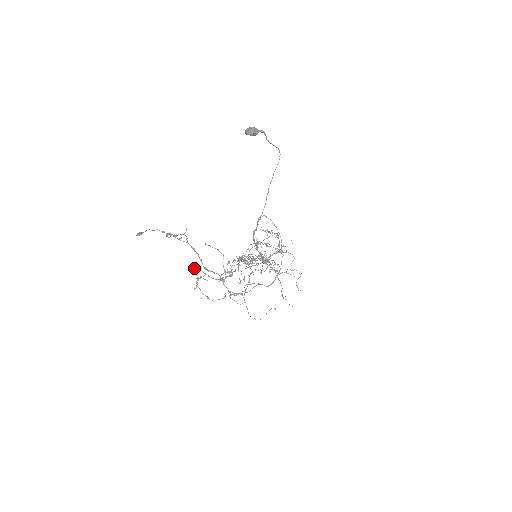
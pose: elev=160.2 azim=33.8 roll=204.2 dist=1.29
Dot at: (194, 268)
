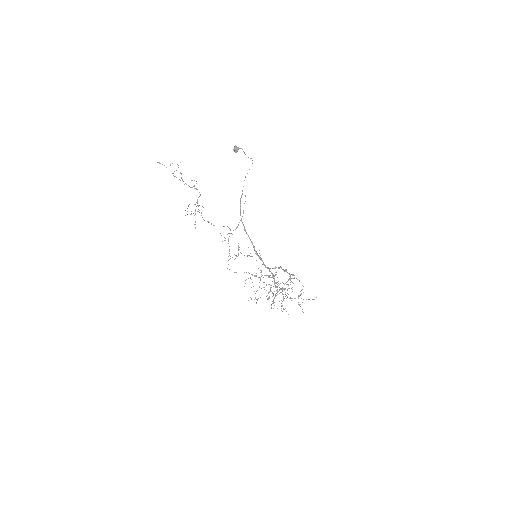
Dot at: (188, 205)
